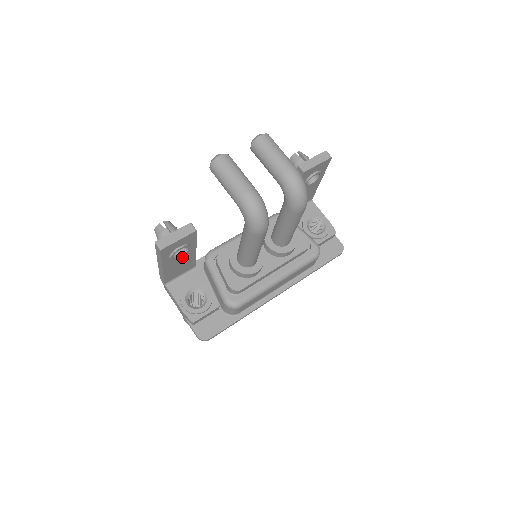
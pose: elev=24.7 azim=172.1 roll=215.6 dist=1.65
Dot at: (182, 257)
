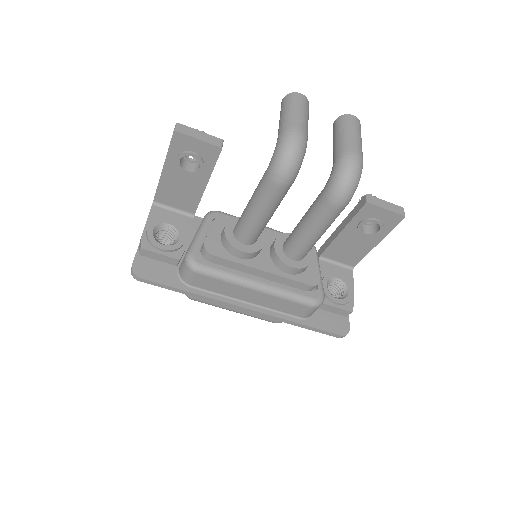
Dot at: (189, 177)
